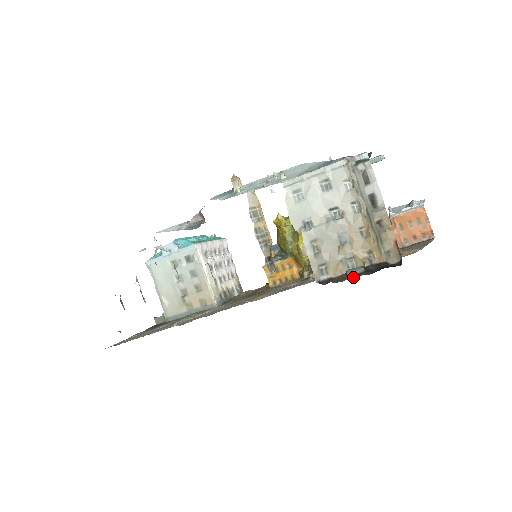
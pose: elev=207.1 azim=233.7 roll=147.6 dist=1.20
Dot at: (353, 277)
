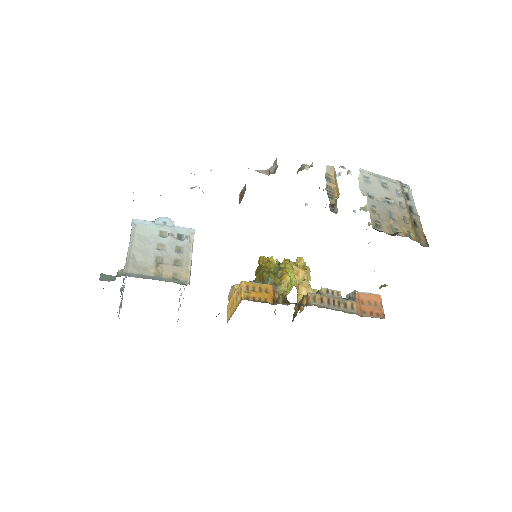
Dot at: occluded
